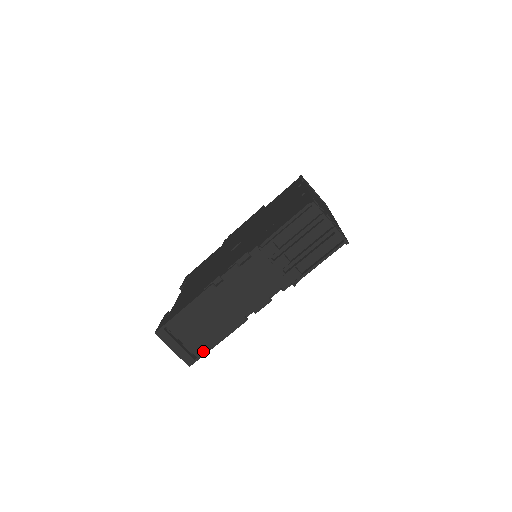
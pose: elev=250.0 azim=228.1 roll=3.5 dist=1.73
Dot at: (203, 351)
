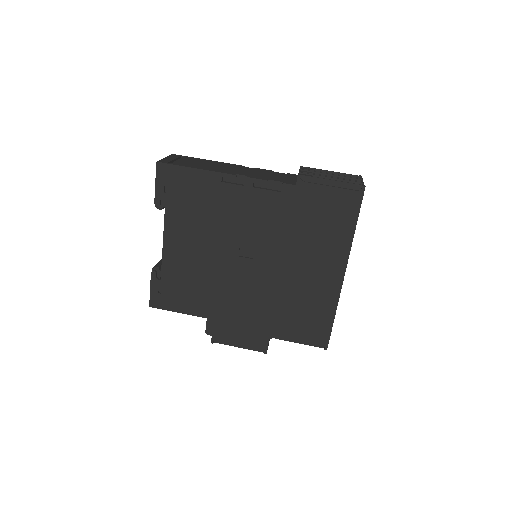
Dot at: (180, 165)
